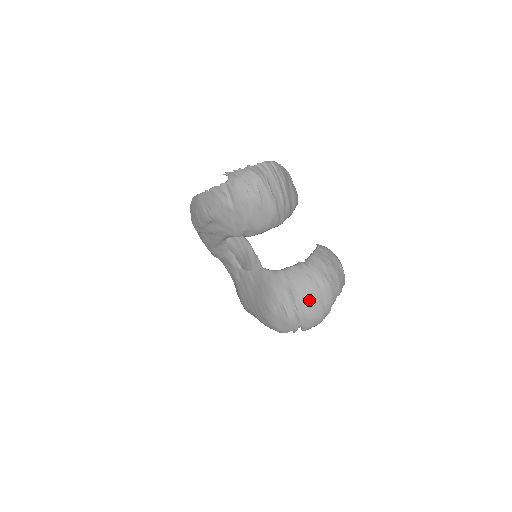
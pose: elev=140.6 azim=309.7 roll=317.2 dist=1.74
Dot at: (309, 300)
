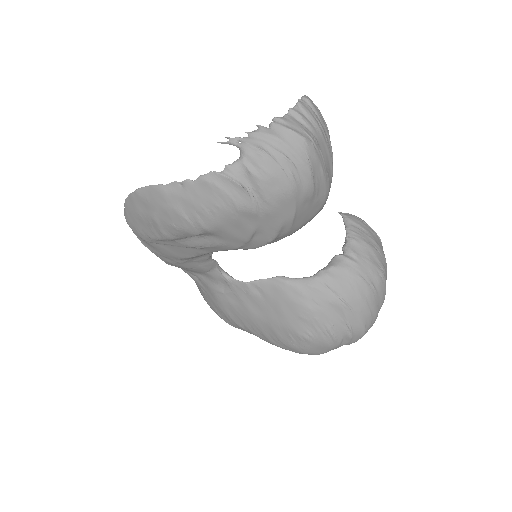
Dot at: (366, 311)
